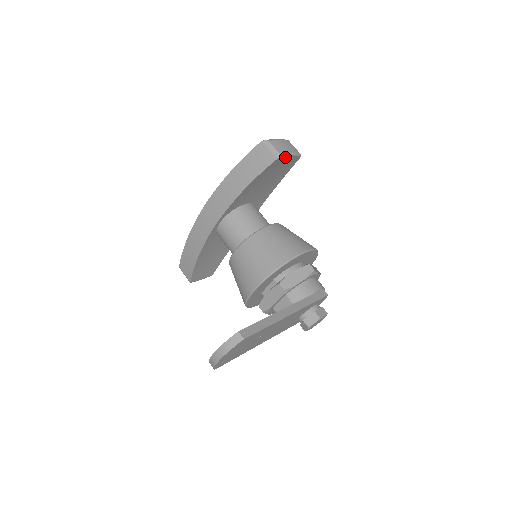
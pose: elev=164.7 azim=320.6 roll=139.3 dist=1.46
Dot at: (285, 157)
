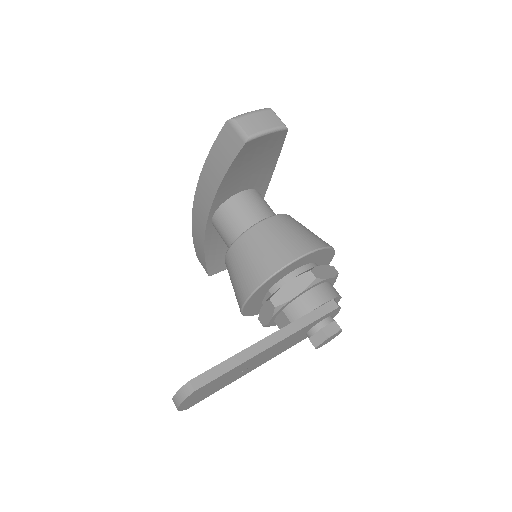
Dot at: (259, 137)
